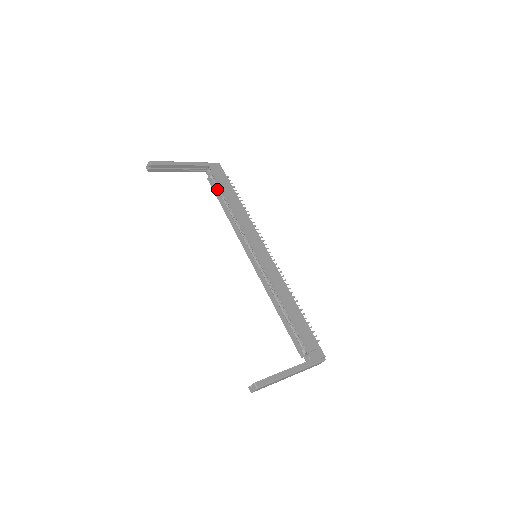
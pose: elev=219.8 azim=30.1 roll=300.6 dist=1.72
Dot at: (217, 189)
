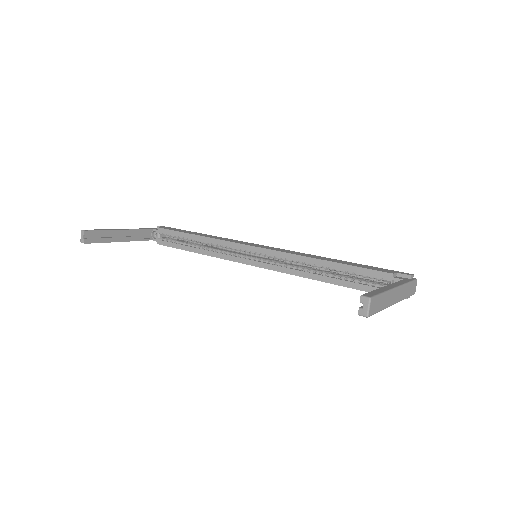
Dot at: (173, 241)
